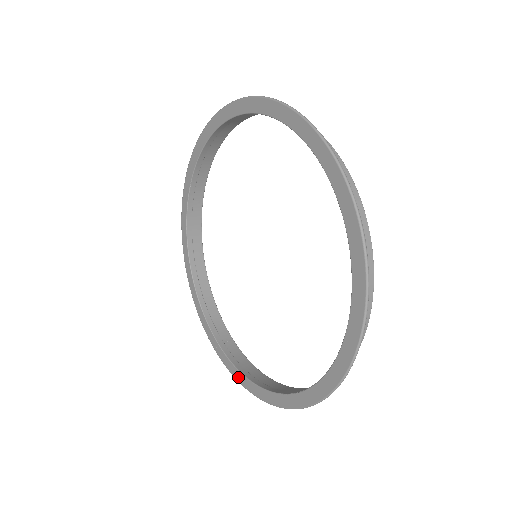
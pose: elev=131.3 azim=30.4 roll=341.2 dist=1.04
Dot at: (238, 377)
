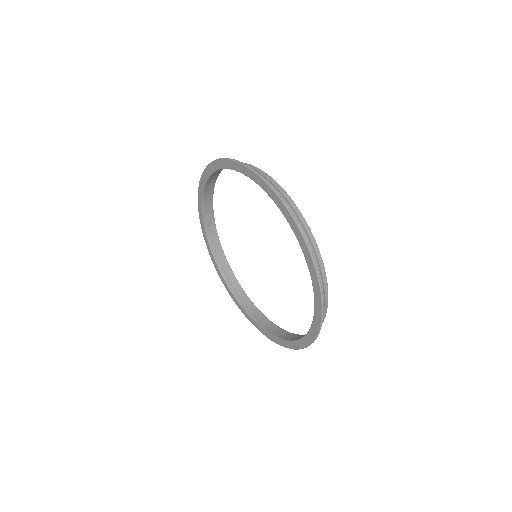
Dot at: (295, 346)
